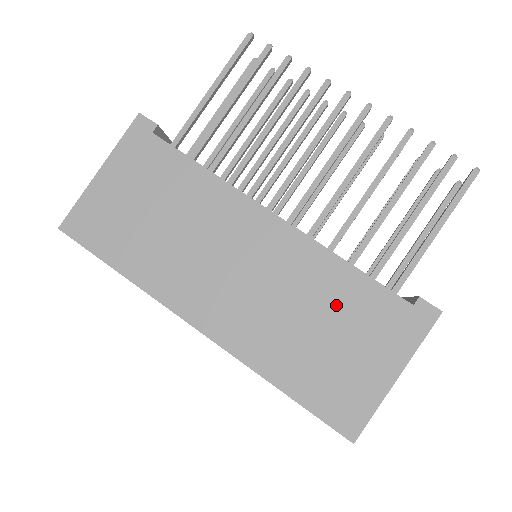
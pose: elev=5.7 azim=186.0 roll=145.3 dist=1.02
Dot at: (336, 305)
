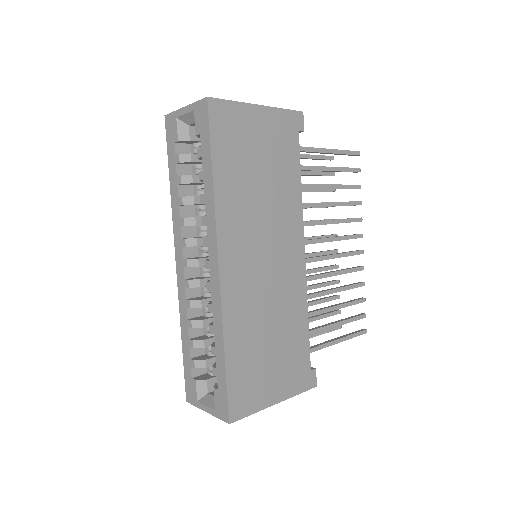
Dot at: (287, 333)
